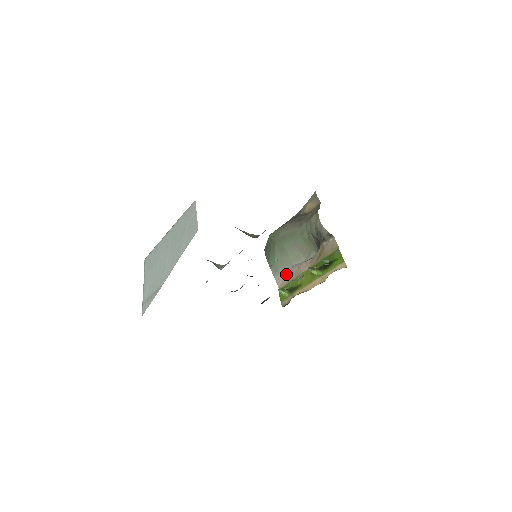
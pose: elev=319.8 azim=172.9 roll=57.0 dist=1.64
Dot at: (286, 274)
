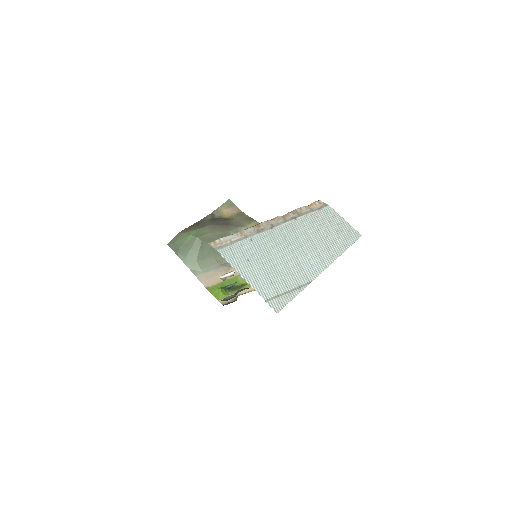
Dot at: (212, 273)
